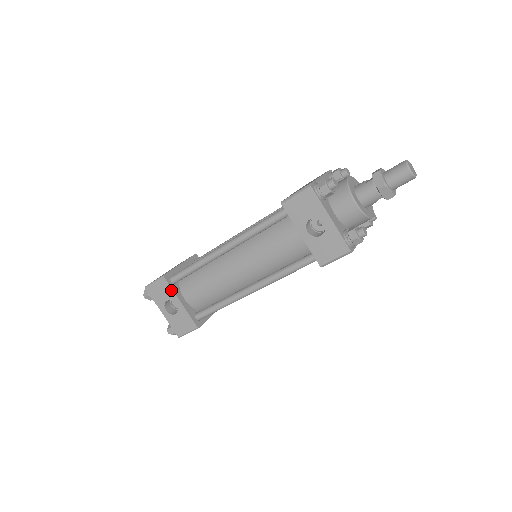
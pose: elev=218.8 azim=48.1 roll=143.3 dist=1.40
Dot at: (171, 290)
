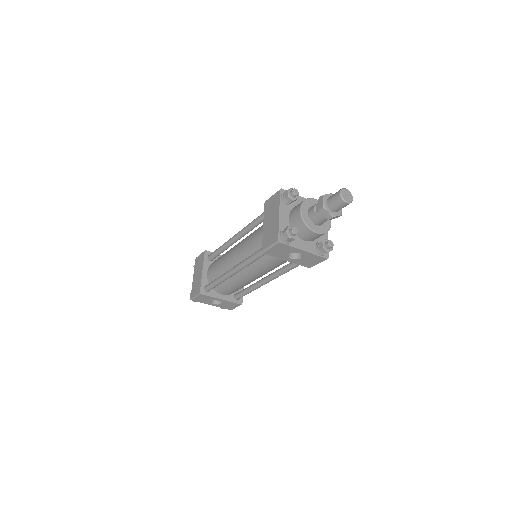
Dot at: (211, 297)
